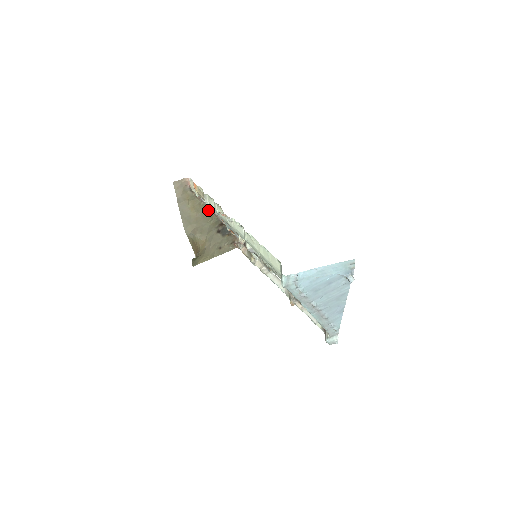
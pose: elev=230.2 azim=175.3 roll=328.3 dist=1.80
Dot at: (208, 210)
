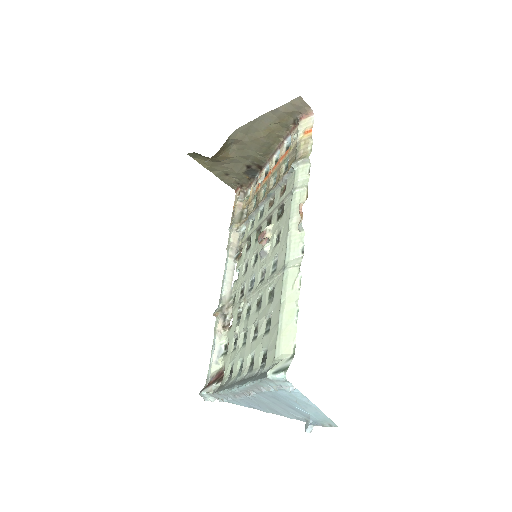
Dot at: (274, 147)
